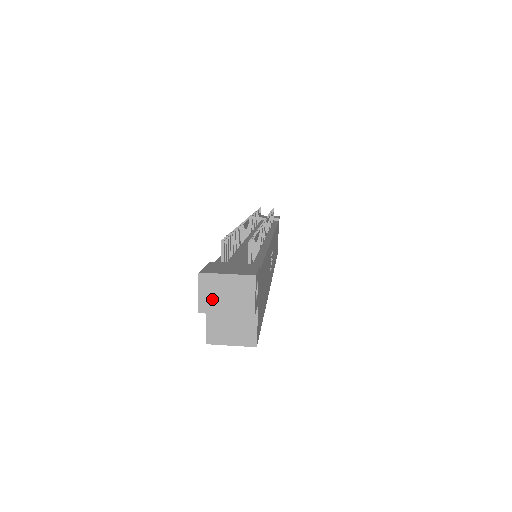
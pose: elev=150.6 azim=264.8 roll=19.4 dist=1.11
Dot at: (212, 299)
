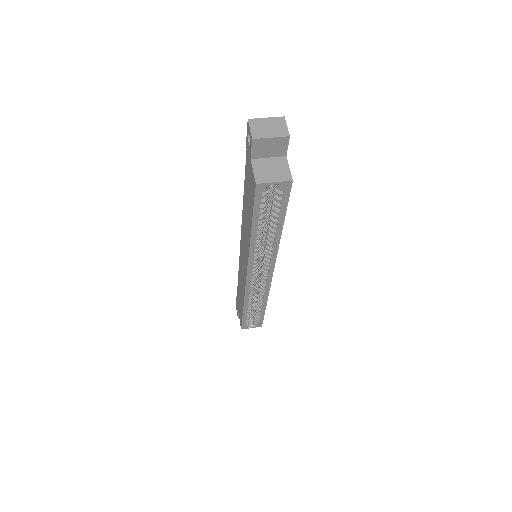
Dot at: (260, 131)
